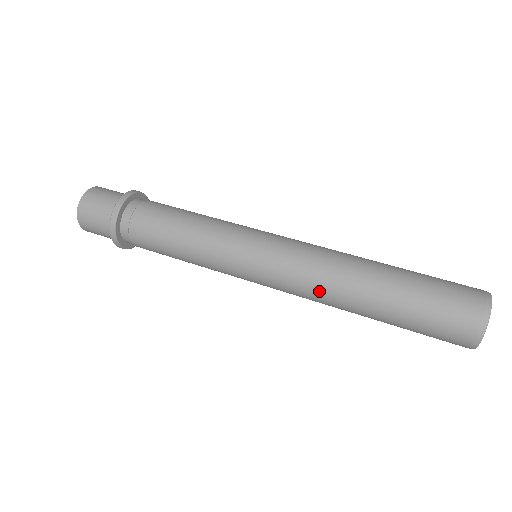
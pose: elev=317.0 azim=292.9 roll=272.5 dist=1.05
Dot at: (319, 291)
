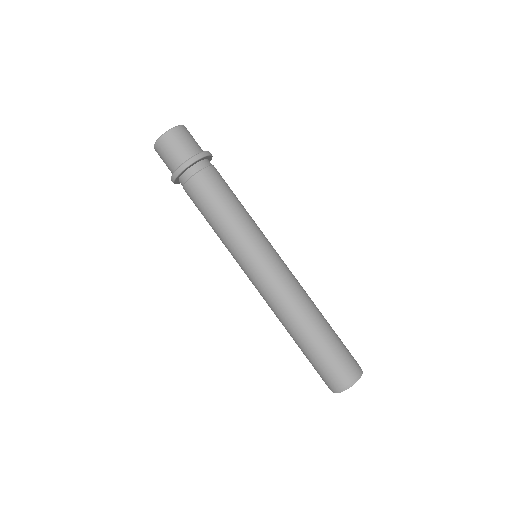
Dot at: occluded
